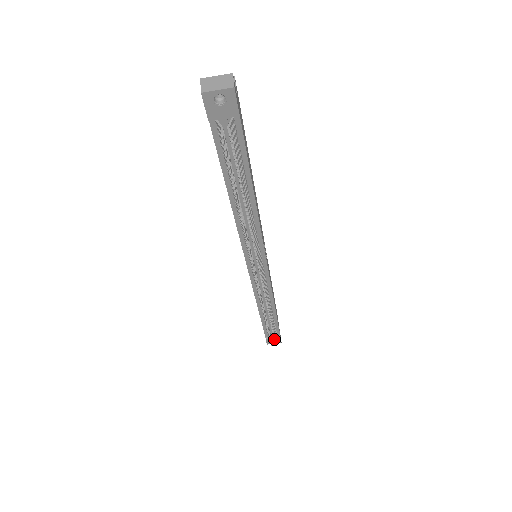
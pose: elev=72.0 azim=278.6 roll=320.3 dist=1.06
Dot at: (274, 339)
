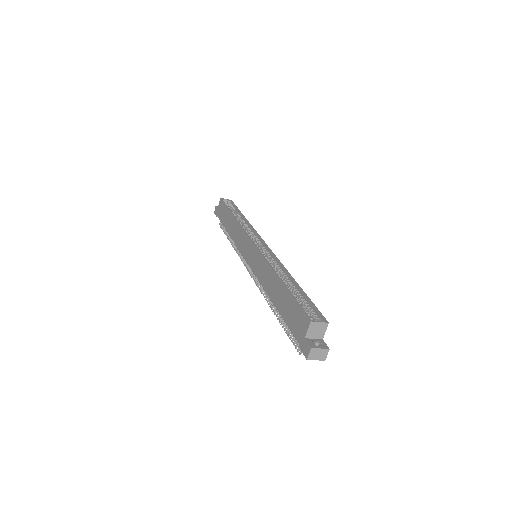
Dot at: occluded
